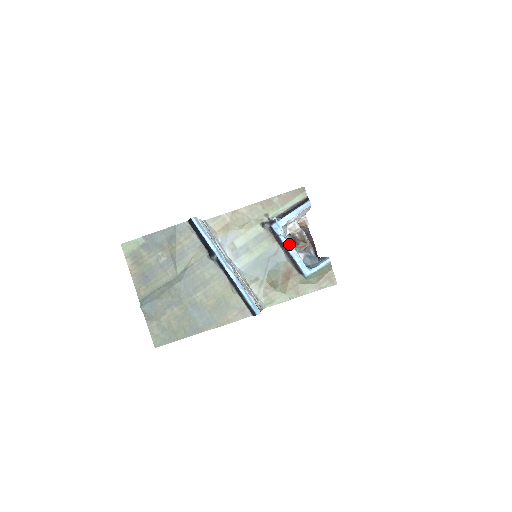
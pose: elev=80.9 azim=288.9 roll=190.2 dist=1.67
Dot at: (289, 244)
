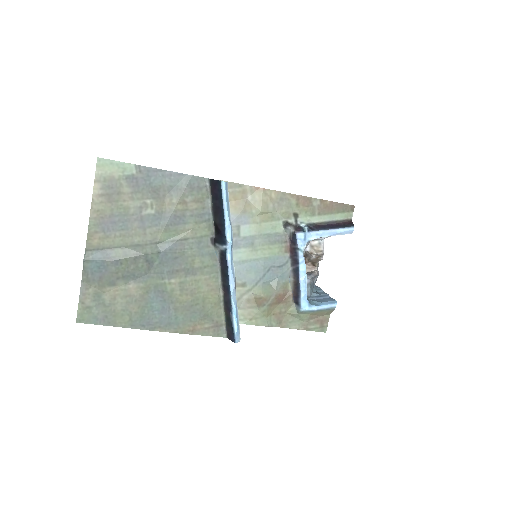
Dot at: (305, 265)
